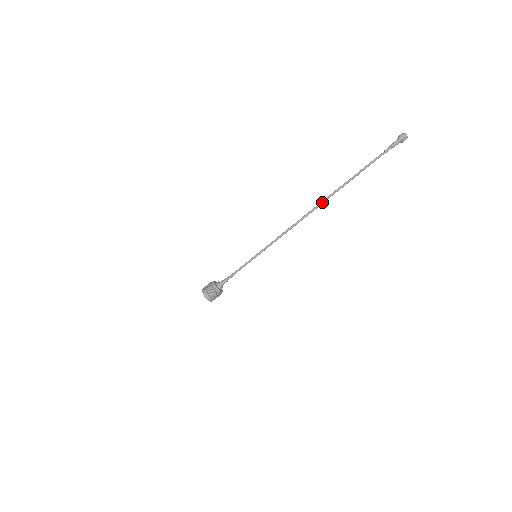
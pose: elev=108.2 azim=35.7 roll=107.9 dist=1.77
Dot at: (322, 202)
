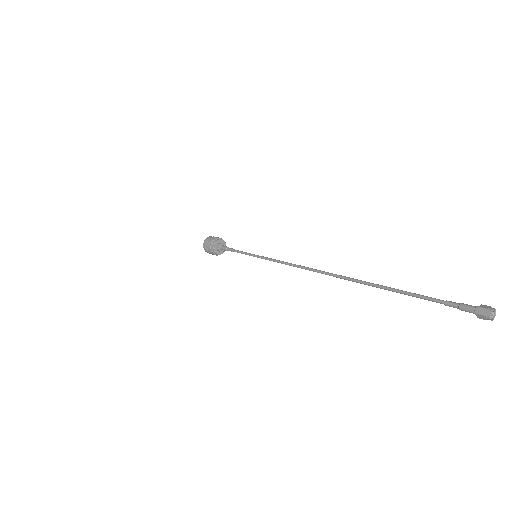
Dot at: (336, 277)
